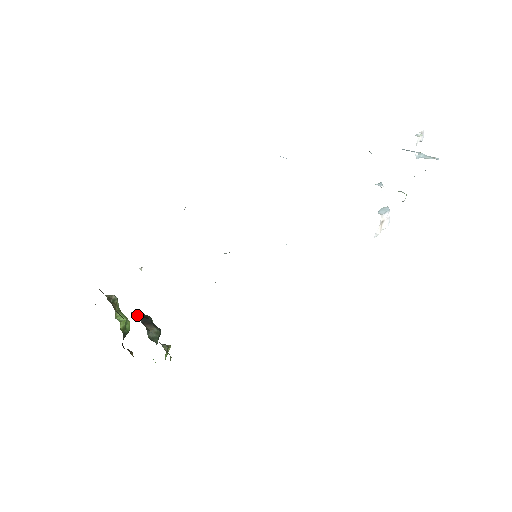
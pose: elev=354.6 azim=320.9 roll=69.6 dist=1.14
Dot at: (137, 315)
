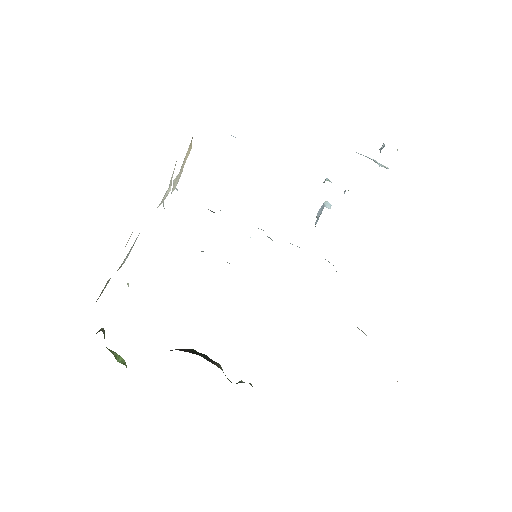
Dot at: (192, 353)
